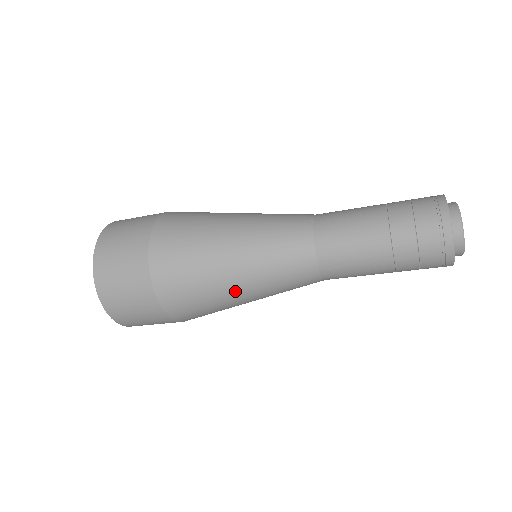
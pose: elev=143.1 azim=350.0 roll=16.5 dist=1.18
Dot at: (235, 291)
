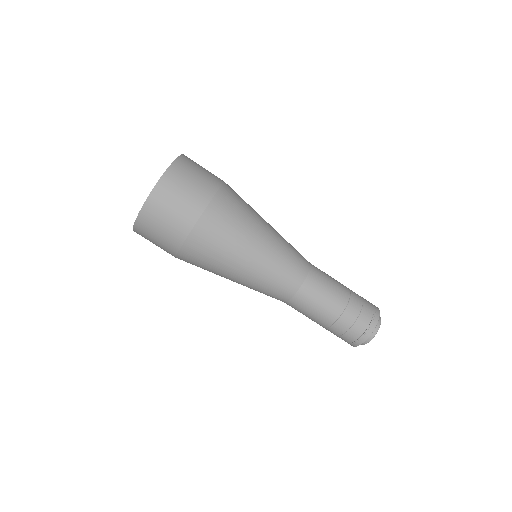
Dot at: (229, 279)
